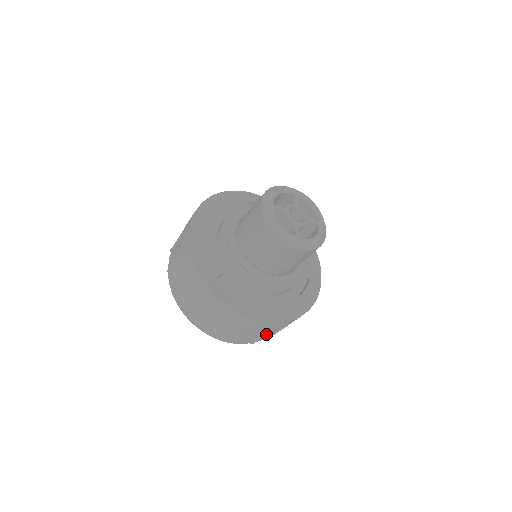
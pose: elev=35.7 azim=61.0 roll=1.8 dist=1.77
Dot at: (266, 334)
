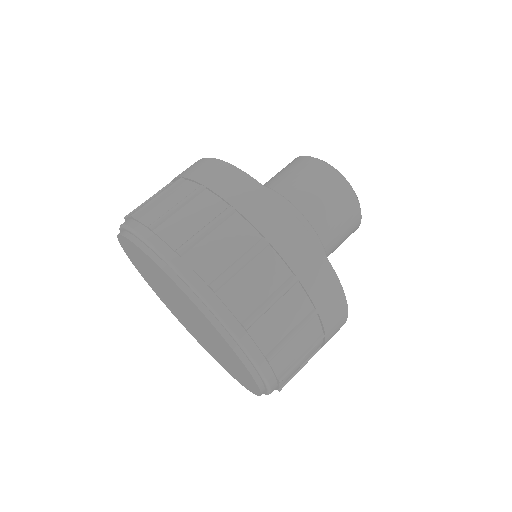
Dot at: occluded
